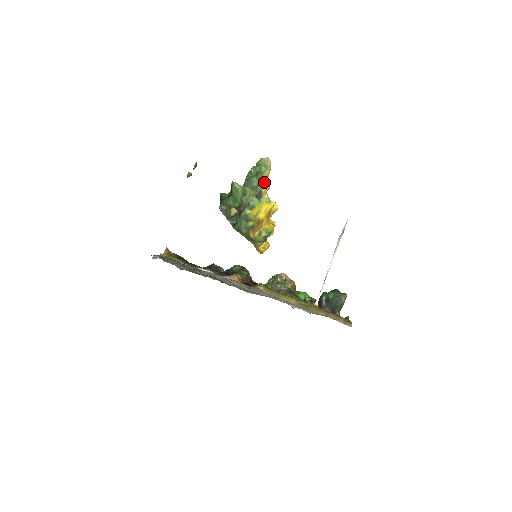
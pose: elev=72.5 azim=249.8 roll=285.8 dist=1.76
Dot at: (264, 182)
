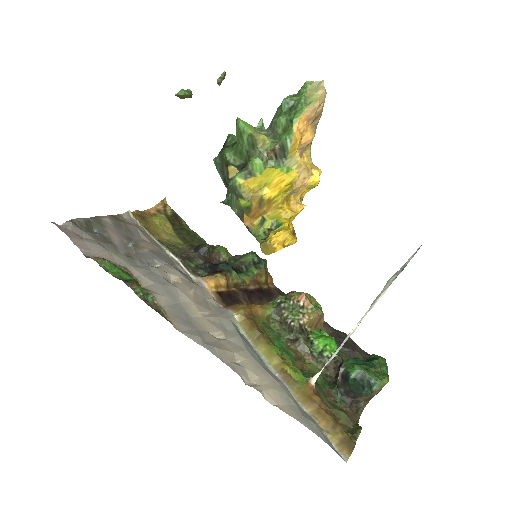
Dot at: (294, 129)
